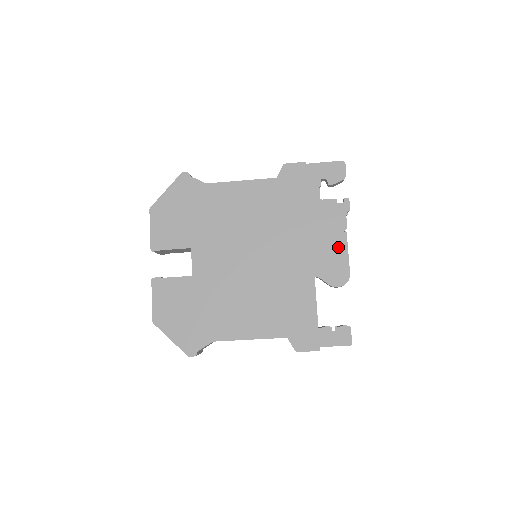
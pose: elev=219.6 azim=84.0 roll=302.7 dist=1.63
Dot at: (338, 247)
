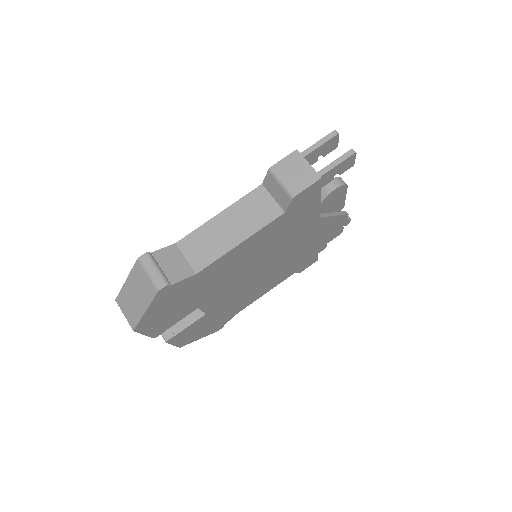
Dot at: occluded
